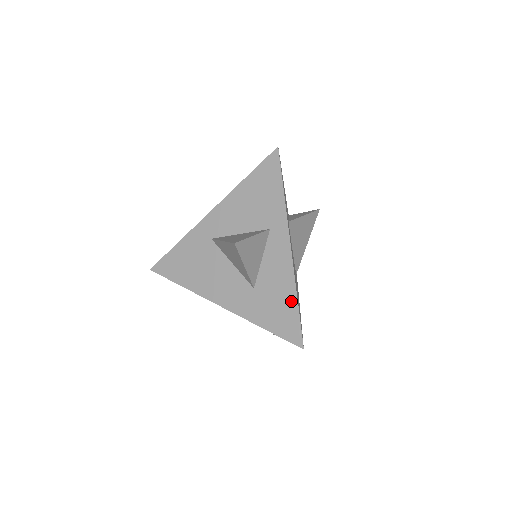
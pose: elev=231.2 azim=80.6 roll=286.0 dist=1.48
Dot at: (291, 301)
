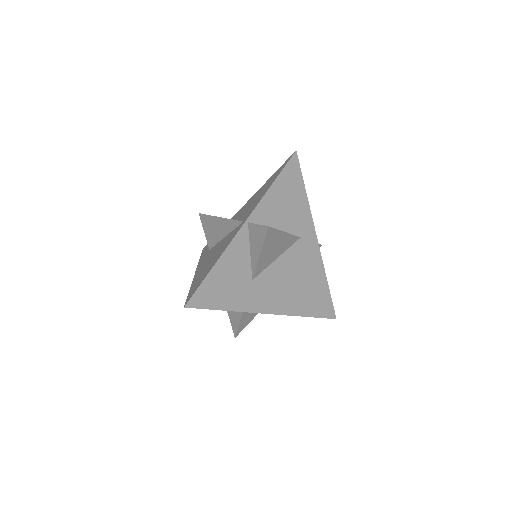
Dot at: occluded
